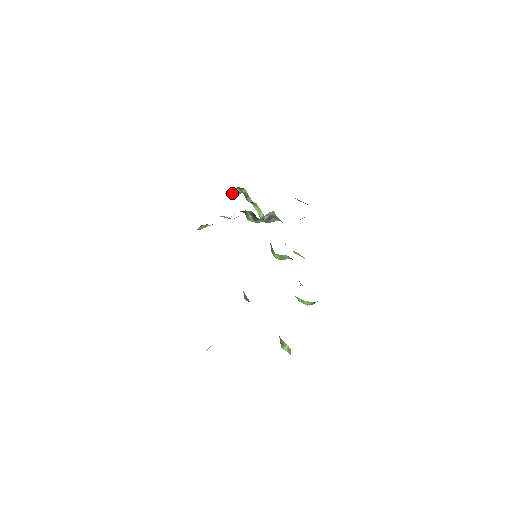
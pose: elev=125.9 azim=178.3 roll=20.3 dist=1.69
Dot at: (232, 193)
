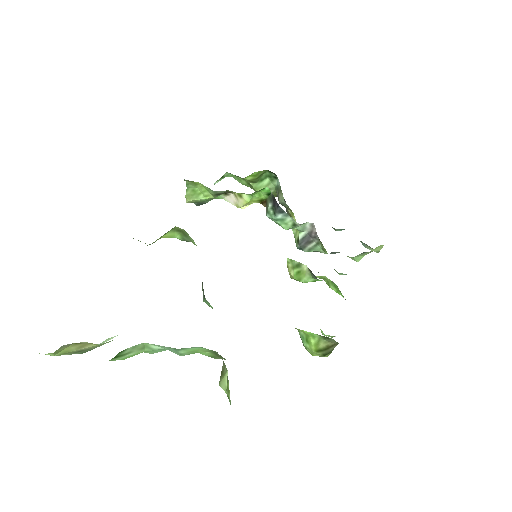
Dot at: (261, 187)
